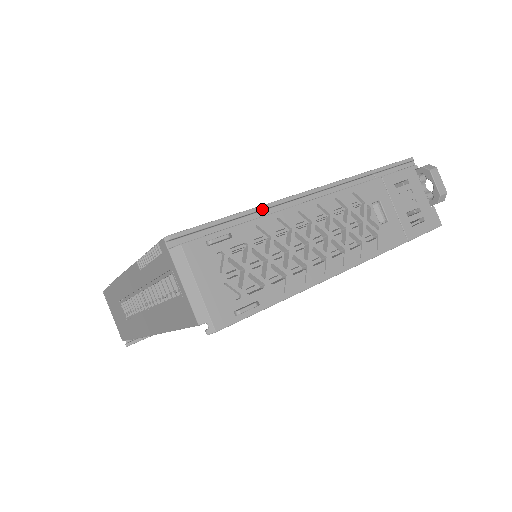
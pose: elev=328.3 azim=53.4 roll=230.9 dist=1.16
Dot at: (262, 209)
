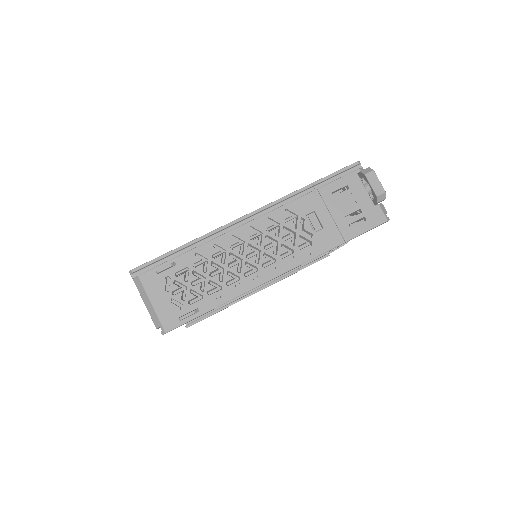
Dot at: (203, 238)
